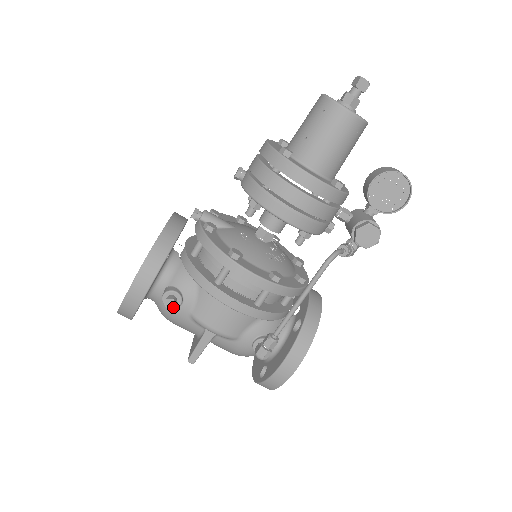
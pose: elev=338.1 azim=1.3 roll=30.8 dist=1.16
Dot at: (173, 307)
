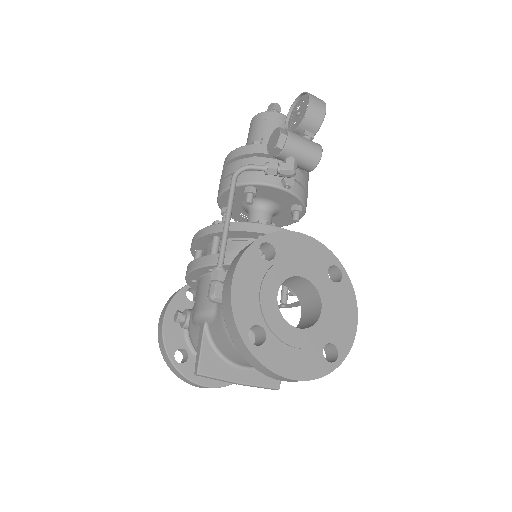
Dot at: (177, 317)
